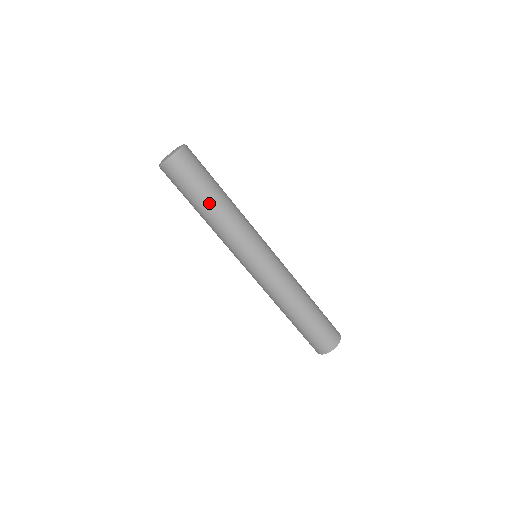
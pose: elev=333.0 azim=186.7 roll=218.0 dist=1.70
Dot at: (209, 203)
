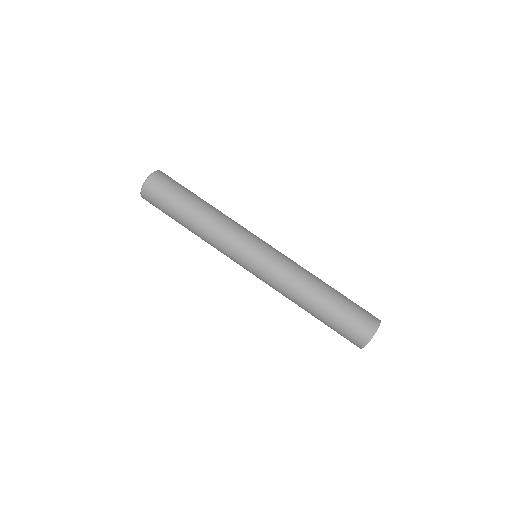
Dot at: (184, 225)
